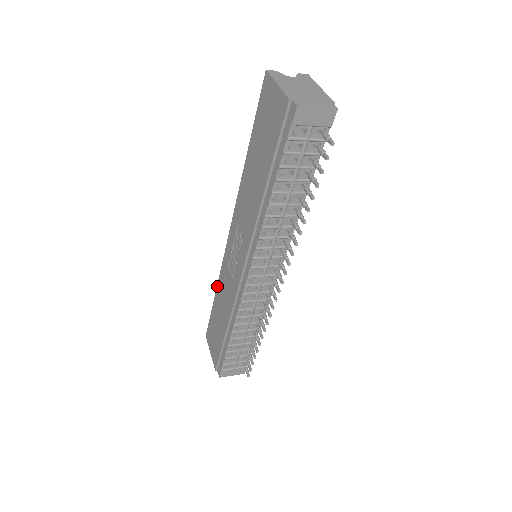
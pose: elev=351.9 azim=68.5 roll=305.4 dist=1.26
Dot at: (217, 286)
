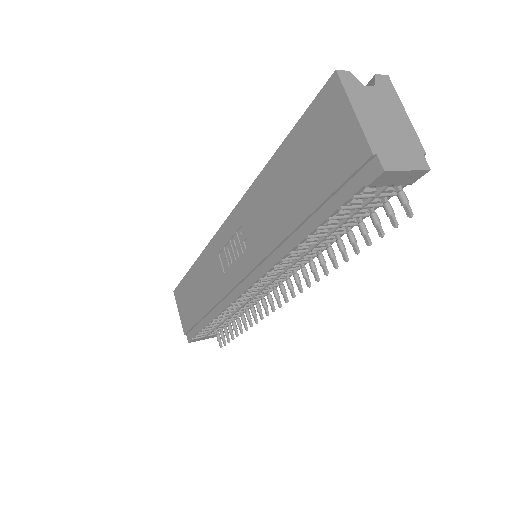
Dot at: (197, 260)
